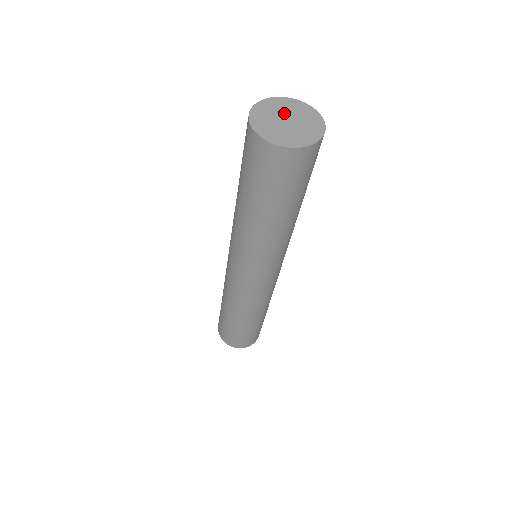
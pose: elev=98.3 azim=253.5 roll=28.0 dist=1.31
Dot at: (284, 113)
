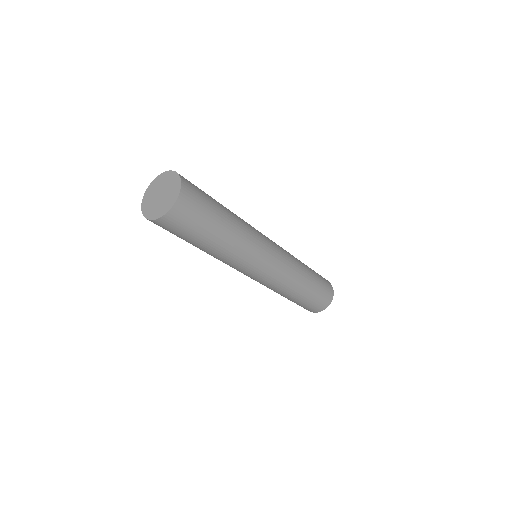
Dot at: (156, 193)
